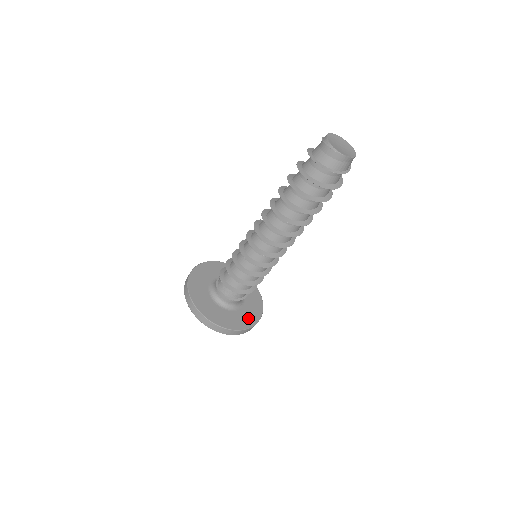
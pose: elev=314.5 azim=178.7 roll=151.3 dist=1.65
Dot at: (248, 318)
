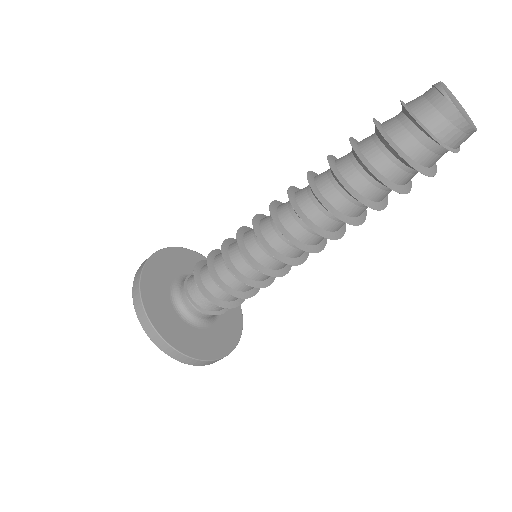
Dot at: (197, 345)
